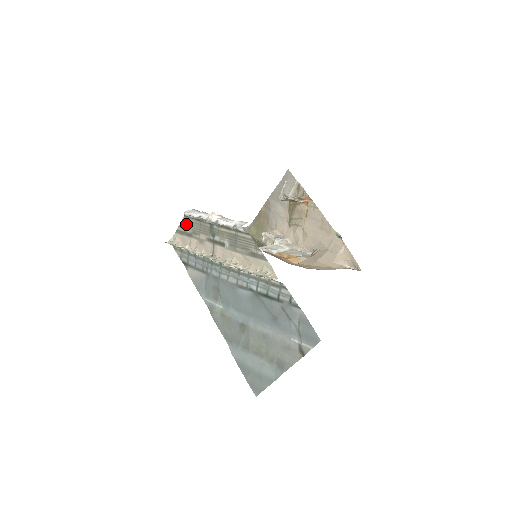
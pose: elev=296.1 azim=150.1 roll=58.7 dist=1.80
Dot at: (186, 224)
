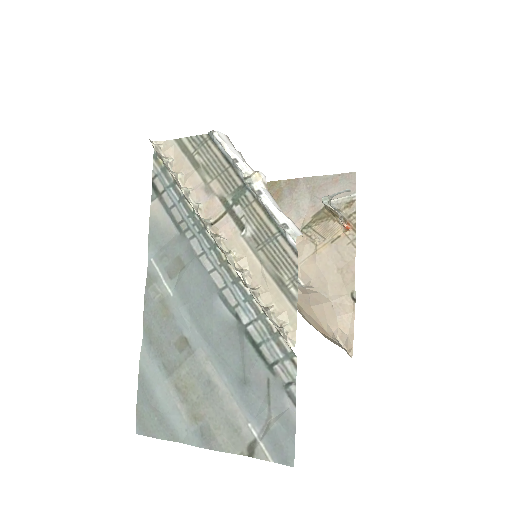
Dot at: (202, 146)
